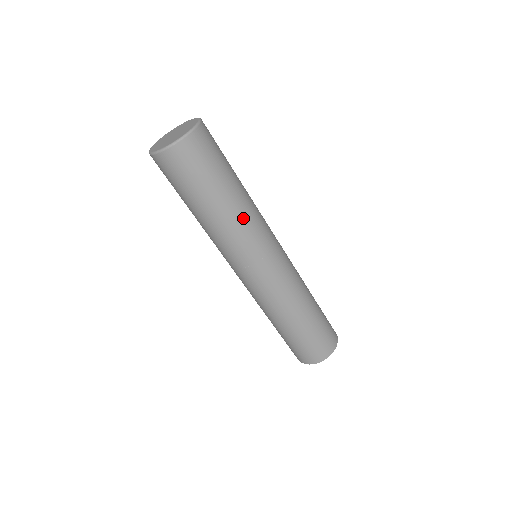
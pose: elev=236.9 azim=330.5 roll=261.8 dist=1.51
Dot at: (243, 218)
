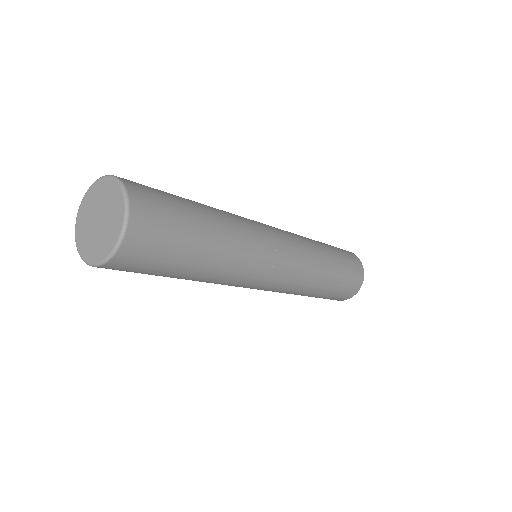
Dot at: (237, 247)
